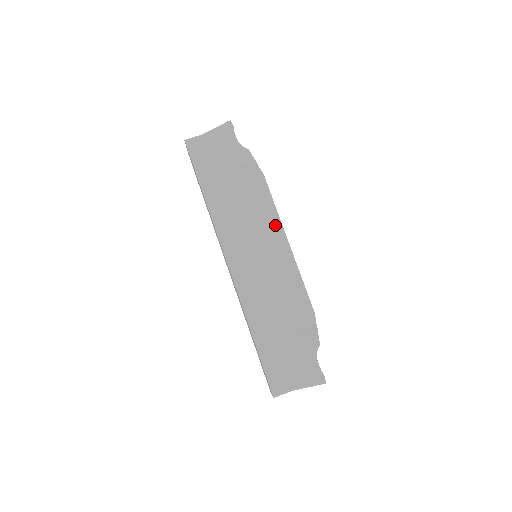
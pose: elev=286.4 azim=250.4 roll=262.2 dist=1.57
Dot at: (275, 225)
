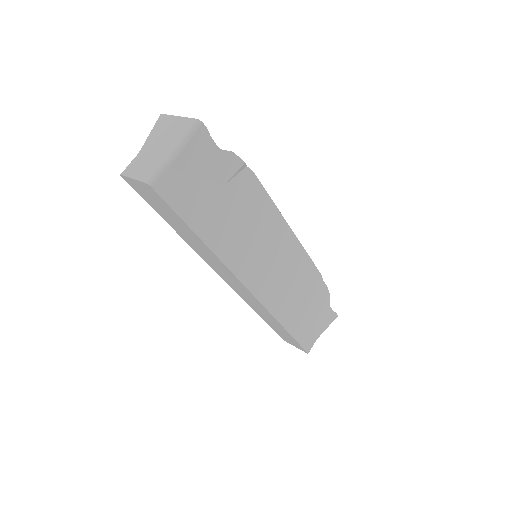
Dot at: (278, 223)
